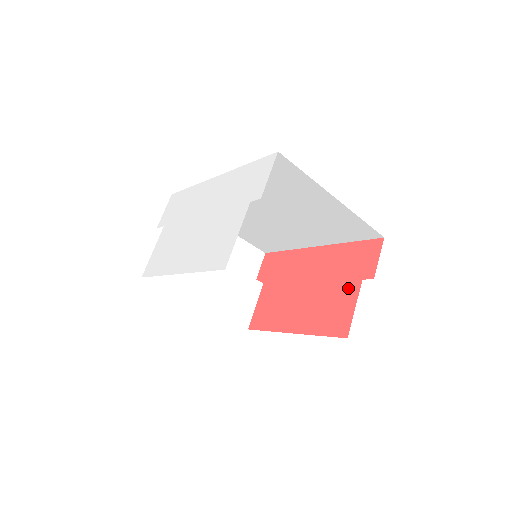
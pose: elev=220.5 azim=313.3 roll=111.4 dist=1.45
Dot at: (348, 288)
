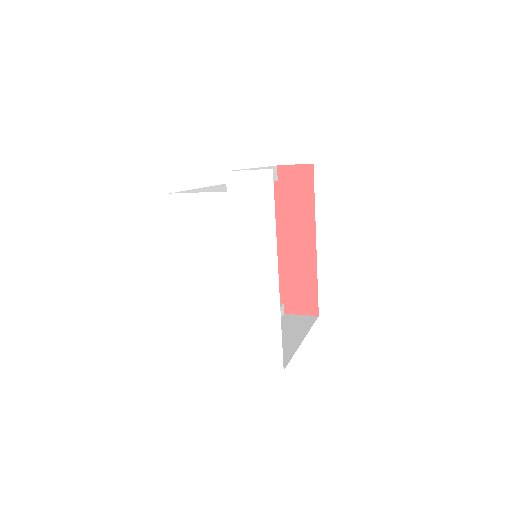
Dot at: occluded
